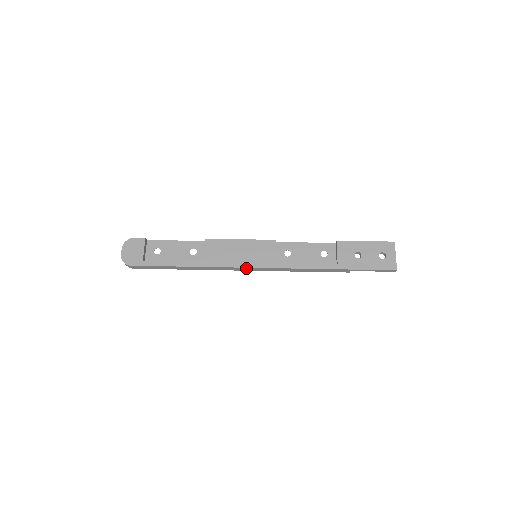
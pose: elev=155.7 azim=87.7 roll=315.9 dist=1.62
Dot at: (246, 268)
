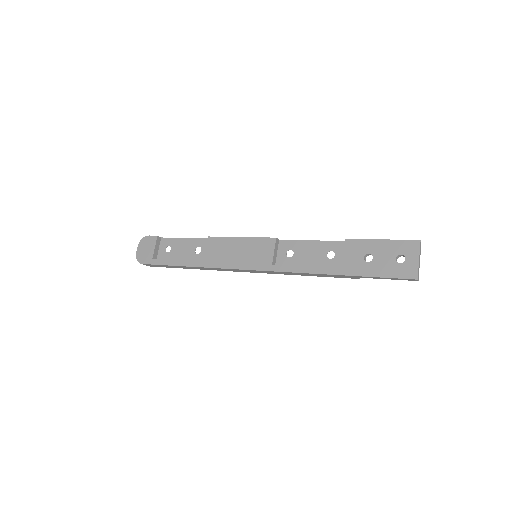
Dot at: (243, 270)
